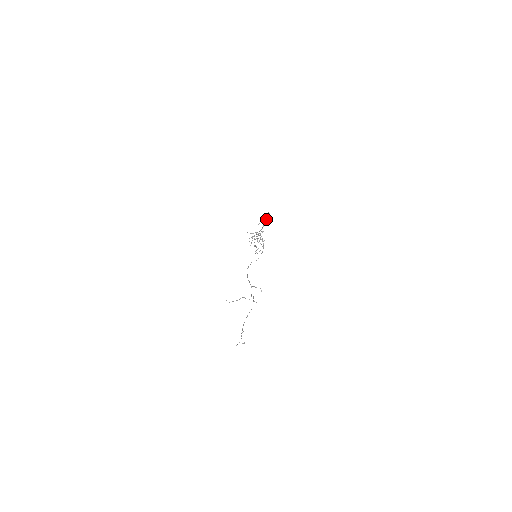
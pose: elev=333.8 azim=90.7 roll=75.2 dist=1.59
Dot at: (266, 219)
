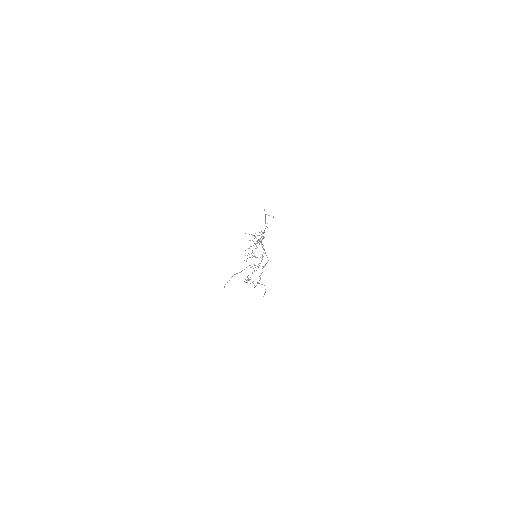
Dot at: occluded
